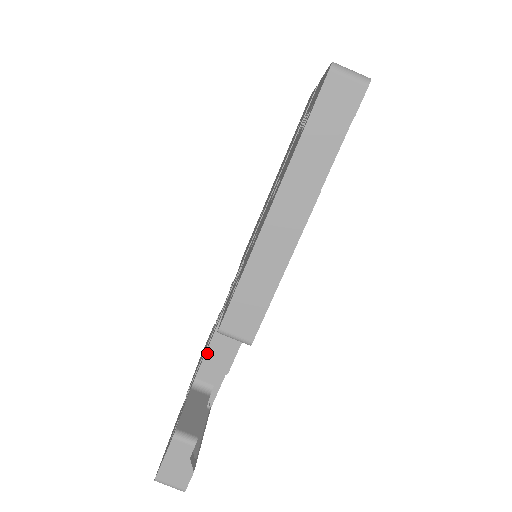
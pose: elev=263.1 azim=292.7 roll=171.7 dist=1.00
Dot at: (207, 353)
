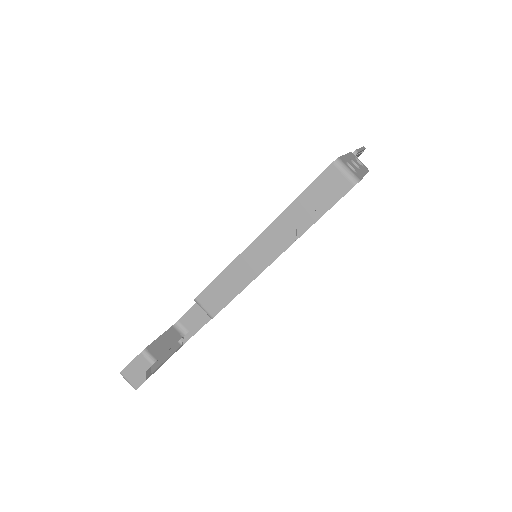
Dot at: (193, 307)
